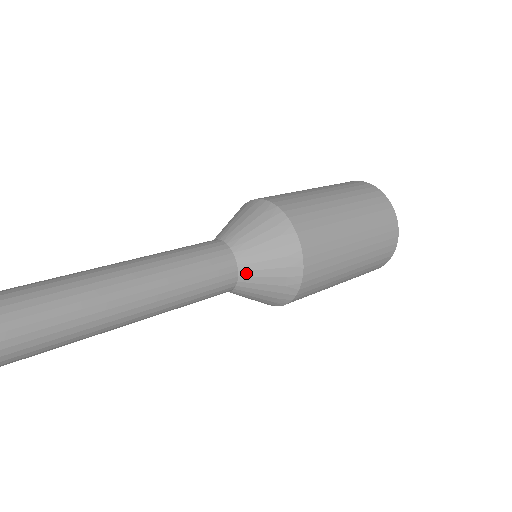
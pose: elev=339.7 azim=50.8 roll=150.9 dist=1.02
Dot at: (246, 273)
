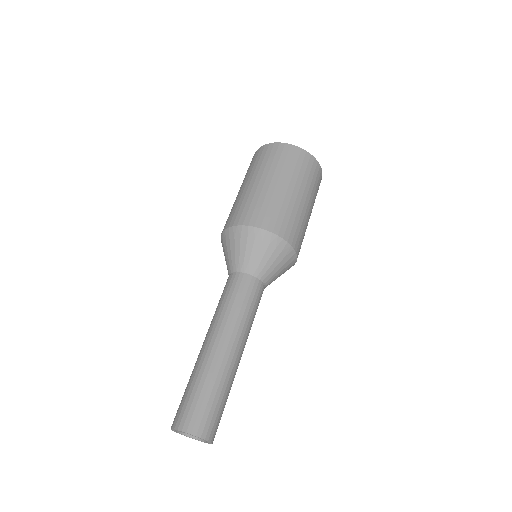
Dot at: (261, 274)
